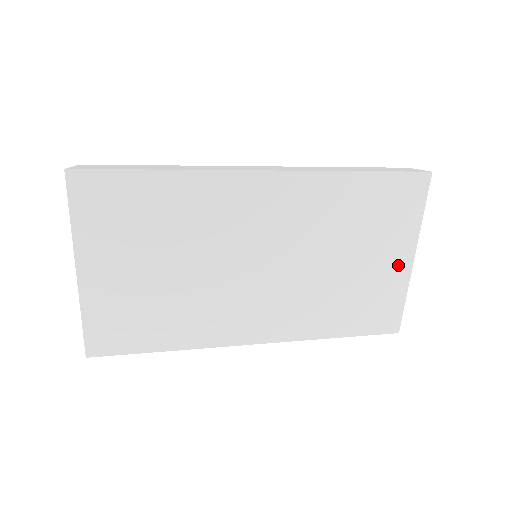
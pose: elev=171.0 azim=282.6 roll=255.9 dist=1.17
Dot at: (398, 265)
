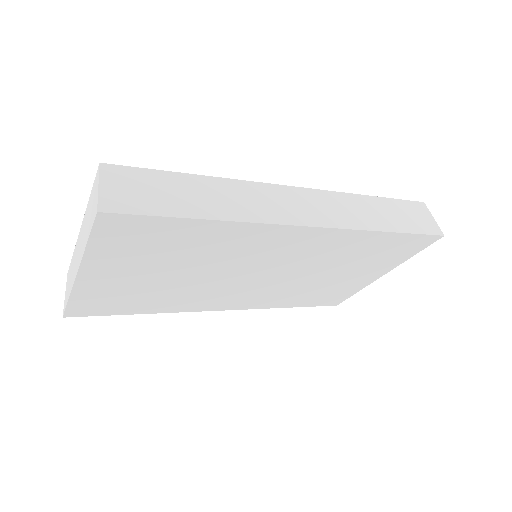
Dot at: (369, 278)
